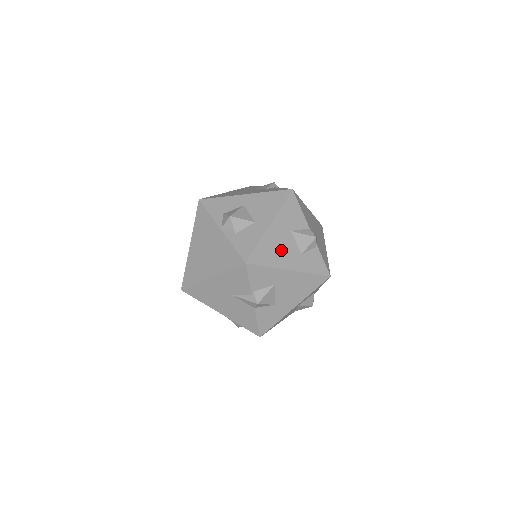
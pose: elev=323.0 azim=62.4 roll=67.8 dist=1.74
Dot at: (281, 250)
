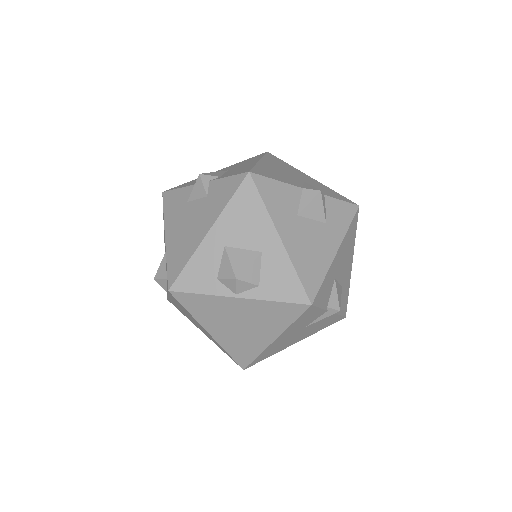
Dot at: (313, 246)
